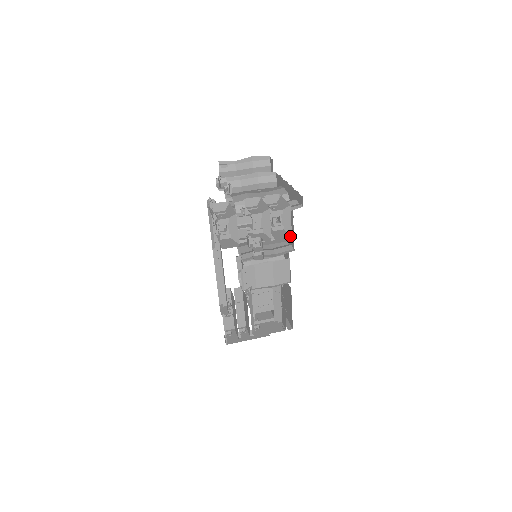
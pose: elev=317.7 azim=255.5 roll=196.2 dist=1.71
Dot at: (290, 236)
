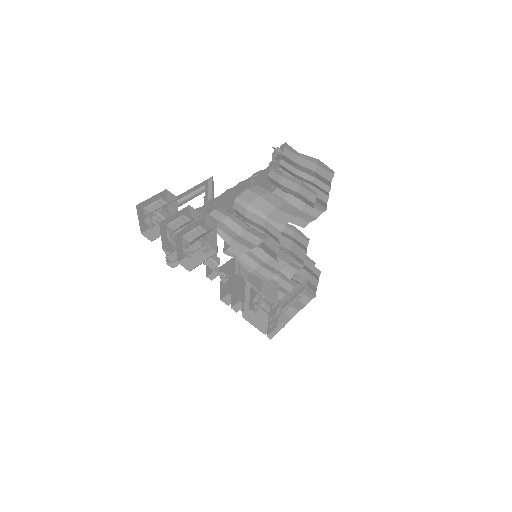
Dot at: (191, 270)
